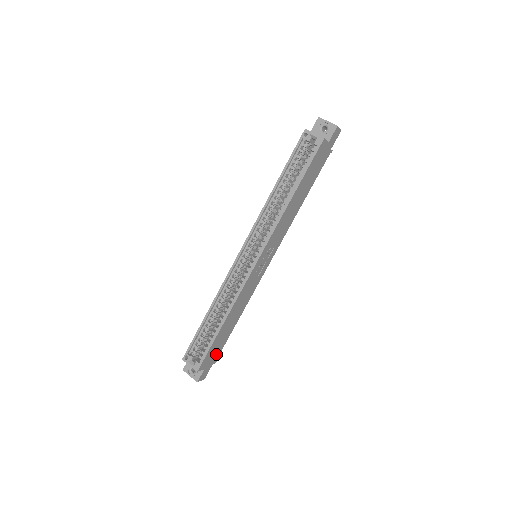
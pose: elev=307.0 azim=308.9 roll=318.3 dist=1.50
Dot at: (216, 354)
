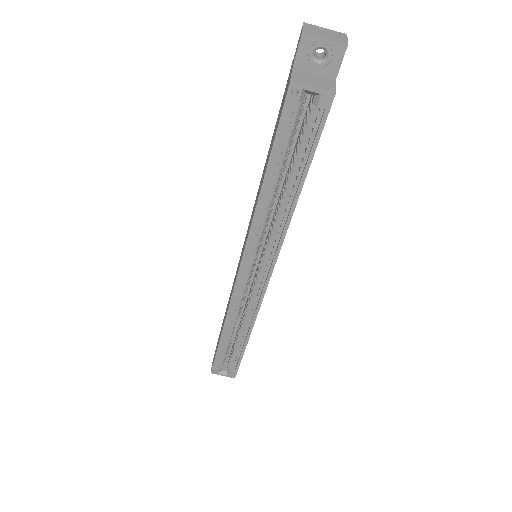
Dot at: occluded
